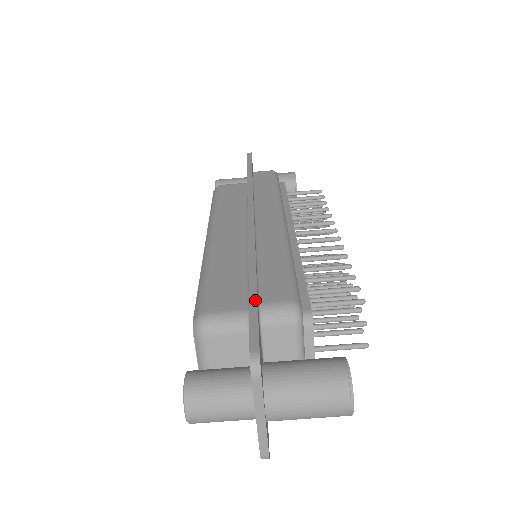
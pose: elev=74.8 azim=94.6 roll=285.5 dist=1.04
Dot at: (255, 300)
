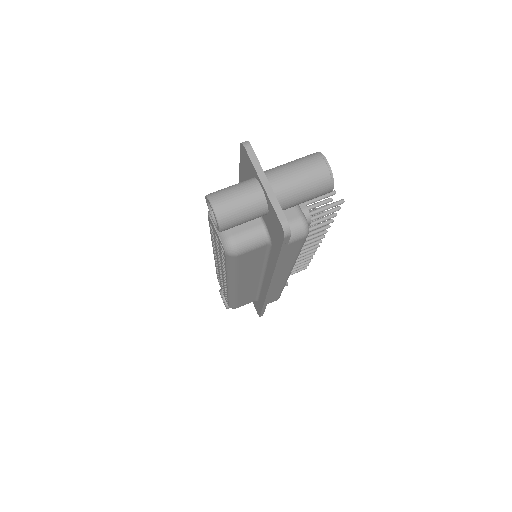
Dot at: occluded
